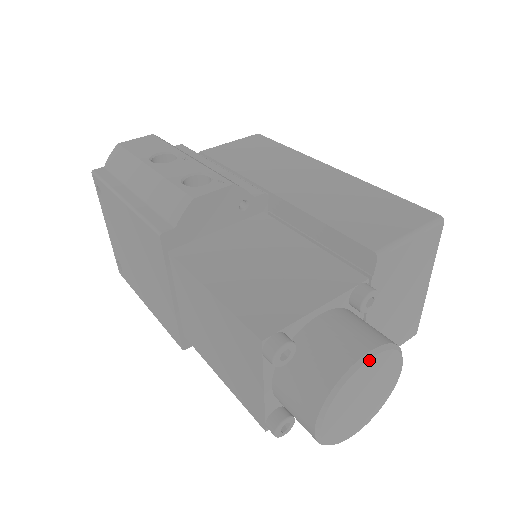
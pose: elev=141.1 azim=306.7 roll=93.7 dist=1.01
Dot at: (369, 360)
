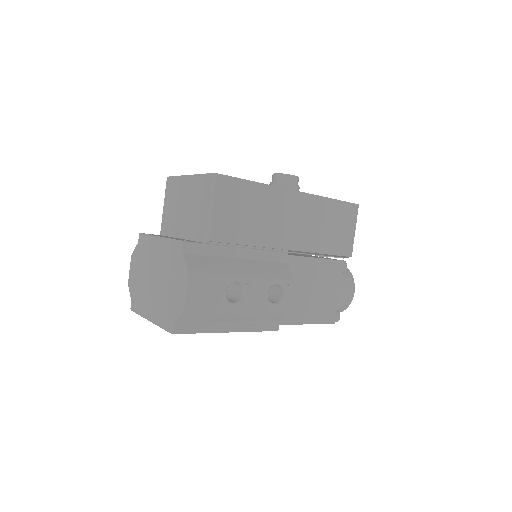
Dot at: (354, 292)
